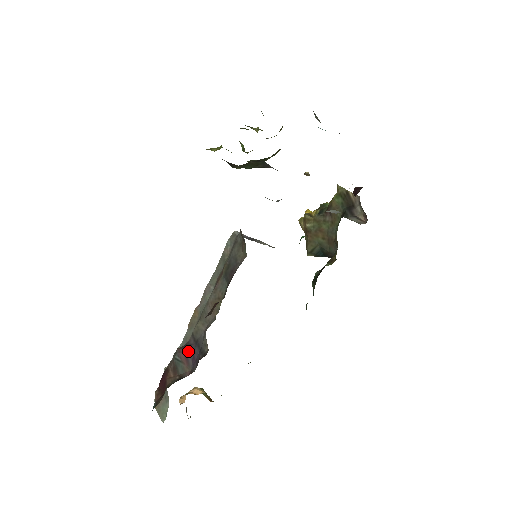
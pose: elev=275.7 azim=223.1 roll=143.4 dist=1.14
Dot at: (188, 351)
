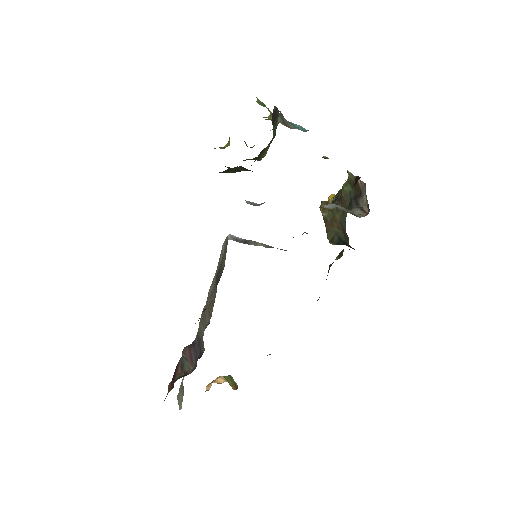
Dot at: (192, 350)
